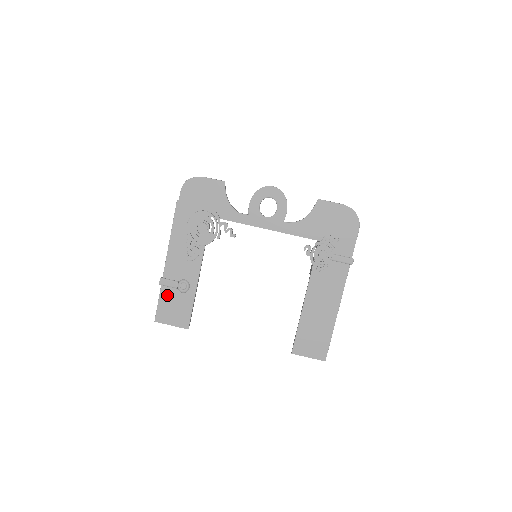
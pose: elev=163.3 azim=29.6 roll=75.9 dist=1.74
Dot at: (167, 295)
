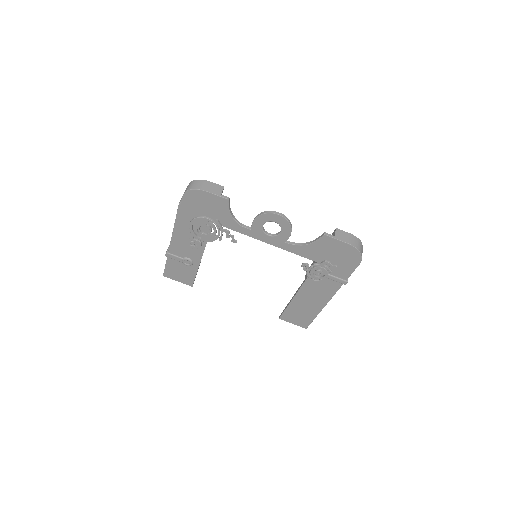
Dot at: (173, 263)
